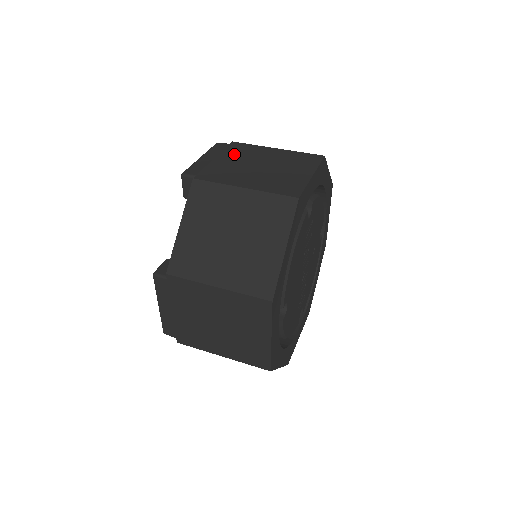
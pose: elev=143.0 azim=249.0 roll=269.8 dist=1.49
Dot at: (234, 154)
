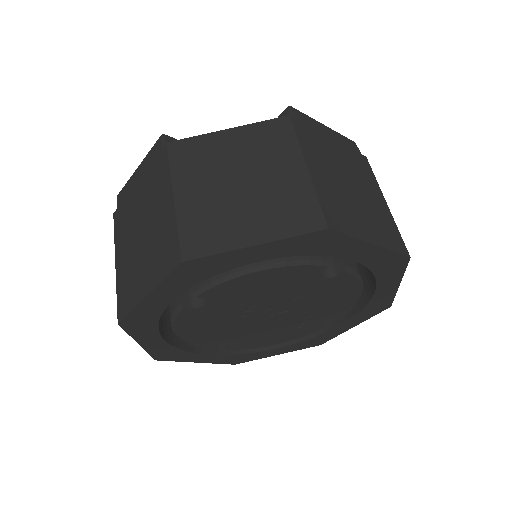
Dot at: (148, 183)
